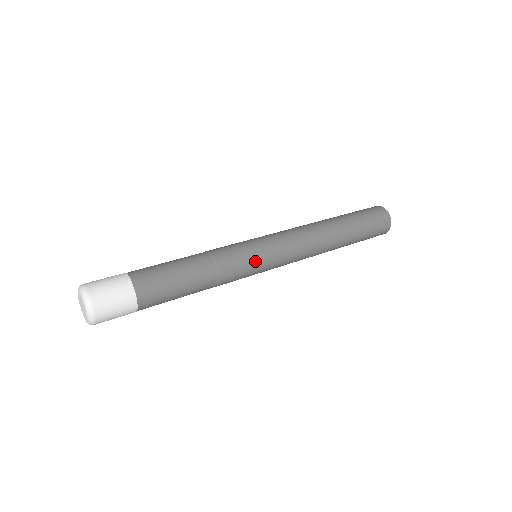
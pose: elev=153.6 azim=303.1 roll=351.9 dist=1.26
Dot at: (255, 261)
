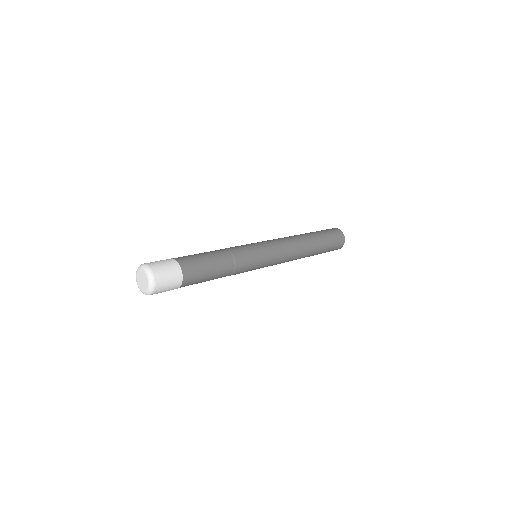
Dot at: (258, 254)
